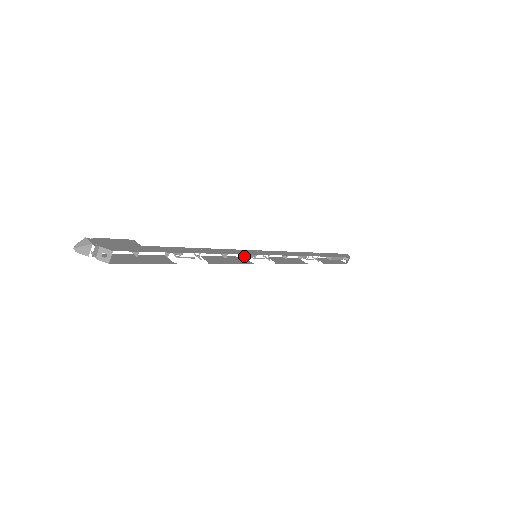
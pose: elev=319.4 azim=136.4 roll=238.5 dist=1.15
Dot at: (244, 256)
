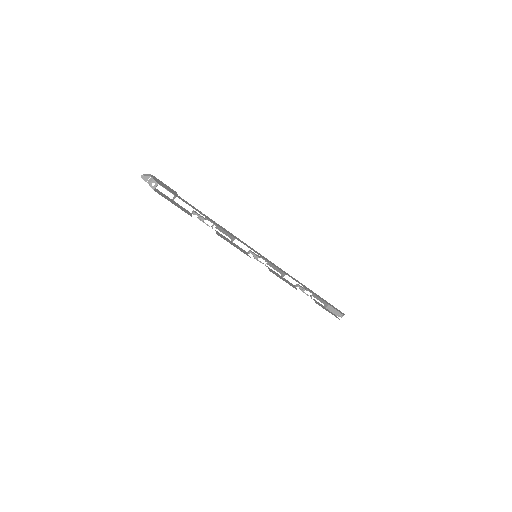
Dot at: (248, 252)
